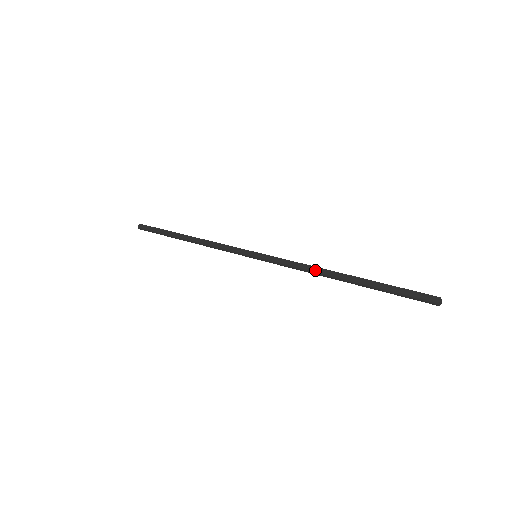
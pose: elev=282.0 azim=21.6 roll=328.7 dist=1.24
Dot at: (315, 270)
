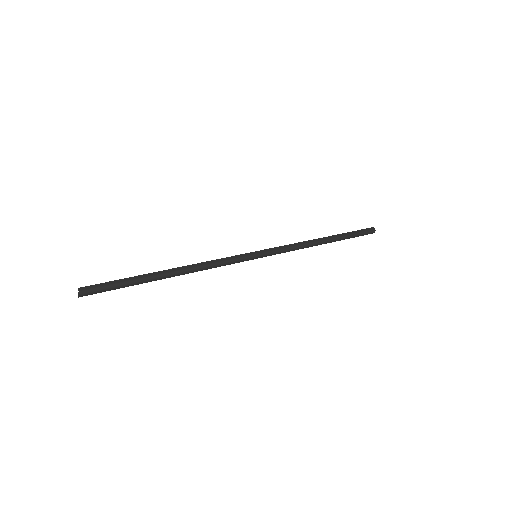
Dot at: (309, 243)
